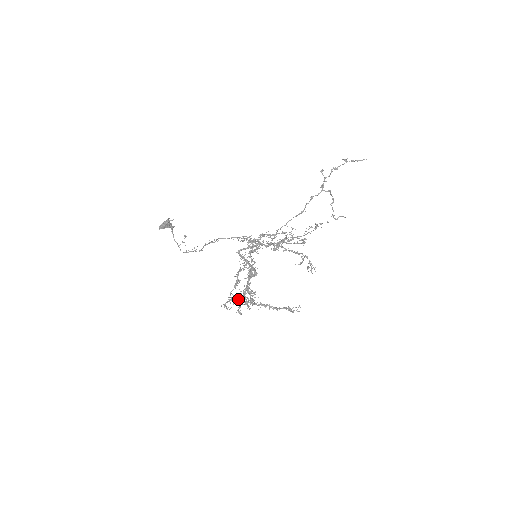
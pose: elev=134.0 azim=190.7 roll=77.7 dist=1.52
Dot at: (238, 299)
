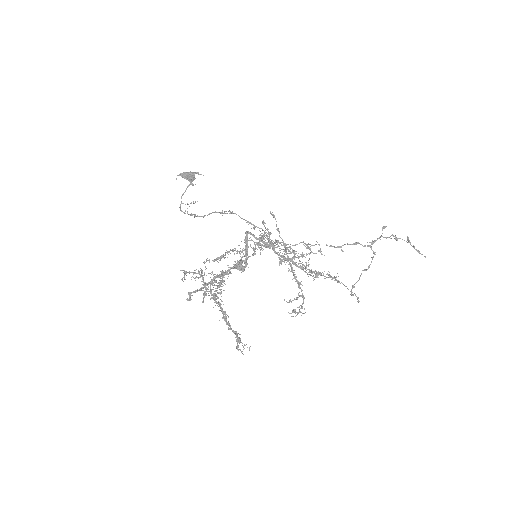
Dot at: occluded
